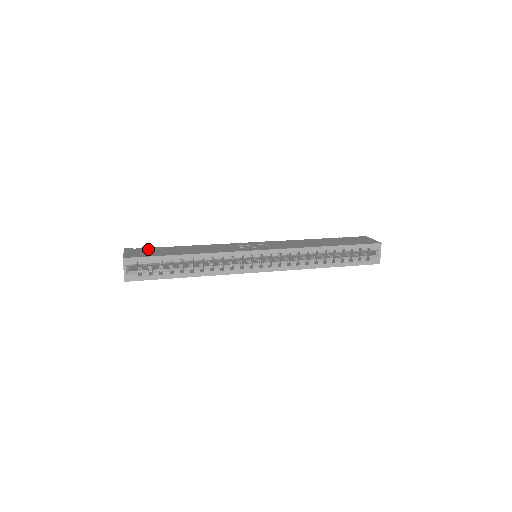
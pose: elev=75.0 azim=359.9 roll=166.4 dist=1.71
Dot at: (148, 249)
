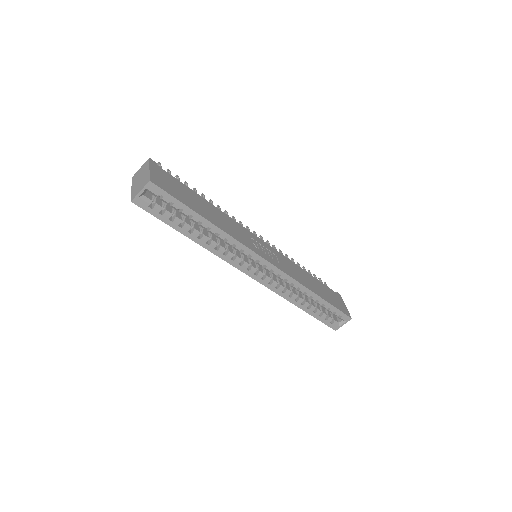
Dot at: (173, 179)
